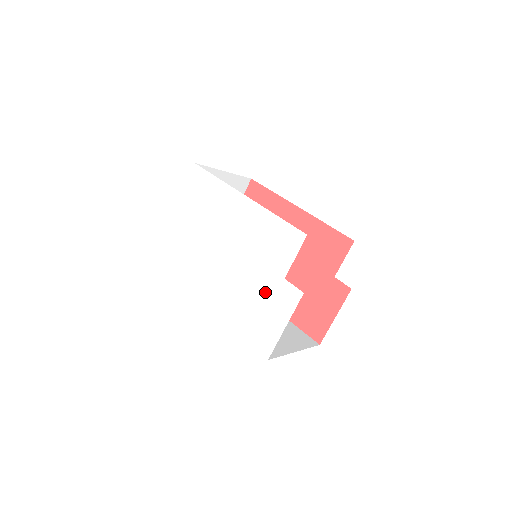
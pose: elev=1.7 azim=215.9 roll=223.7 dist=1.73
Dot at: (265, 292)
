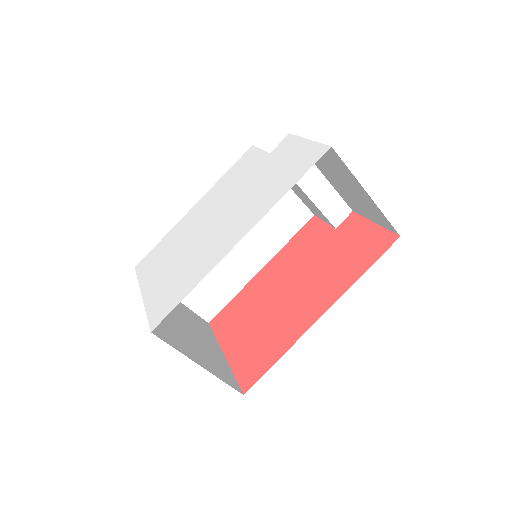
Dot at: (269, 168)
